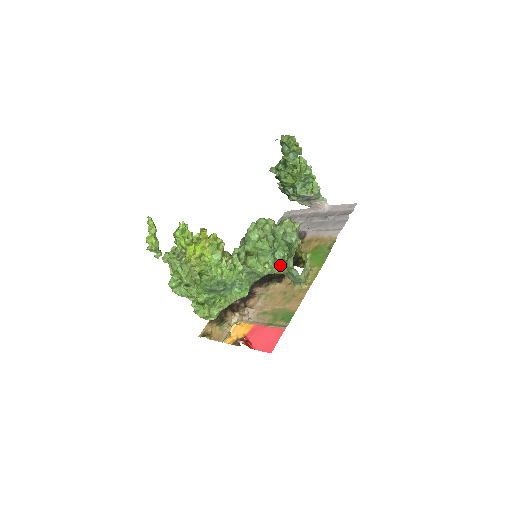
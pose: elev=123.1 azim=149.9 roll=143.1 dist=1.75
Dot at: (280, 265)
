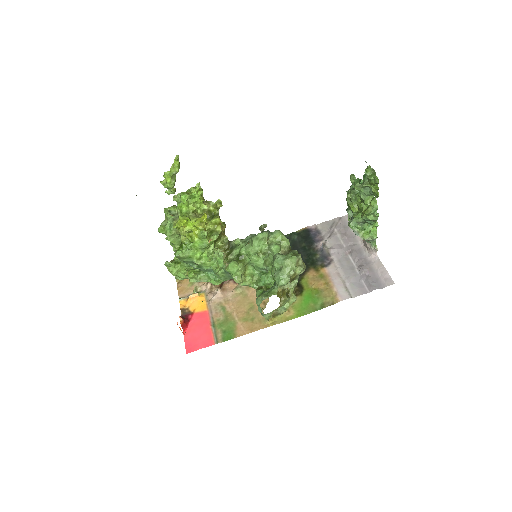
Dot at: (257, 289)
